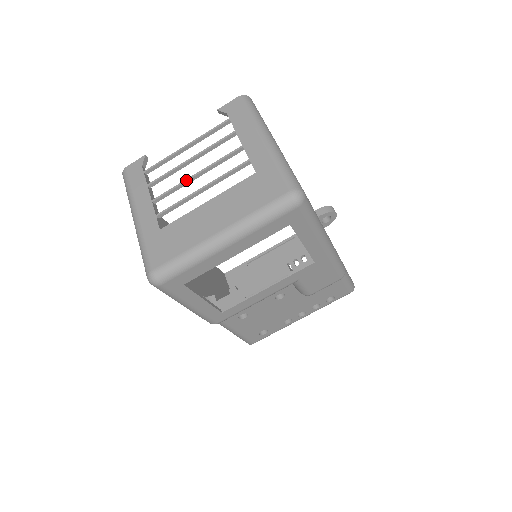
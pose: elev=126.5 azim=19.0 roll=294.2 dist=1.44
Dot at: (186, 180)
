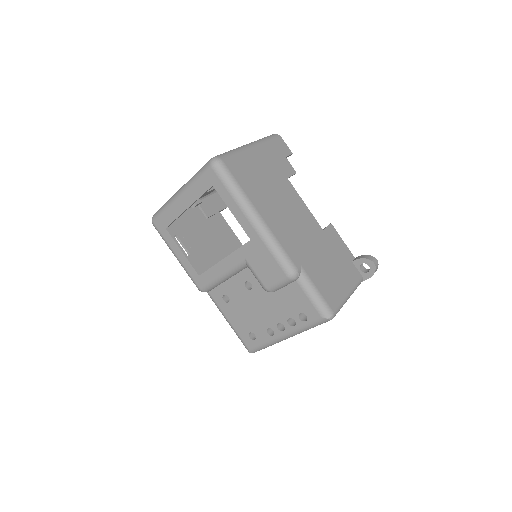
Dot at: occluded
